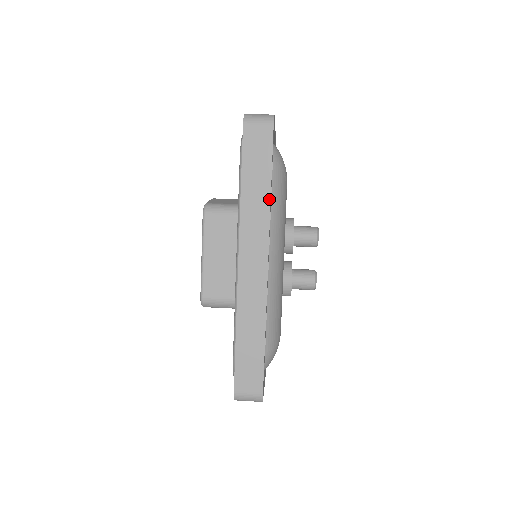
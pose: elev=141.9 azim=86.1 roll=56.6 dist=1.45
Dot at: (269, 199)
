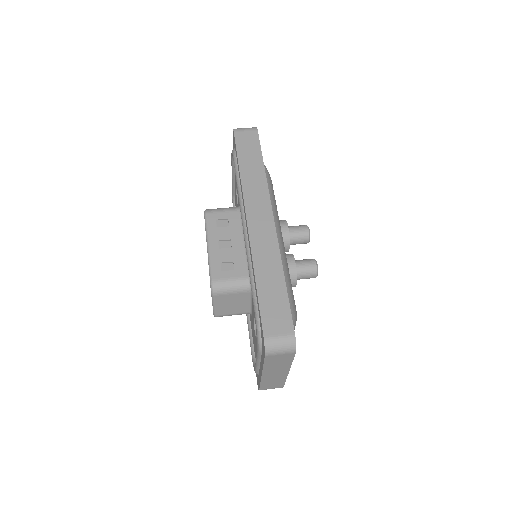
Dot at: (264, 173)
